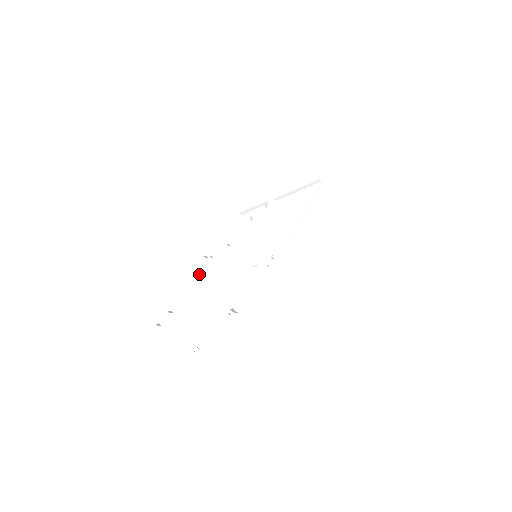
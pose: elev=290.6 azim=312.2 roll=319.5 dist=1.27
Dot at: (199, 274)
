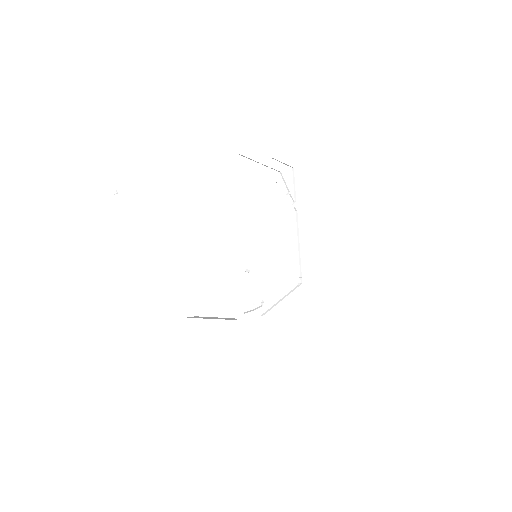
Dot at: occluded
